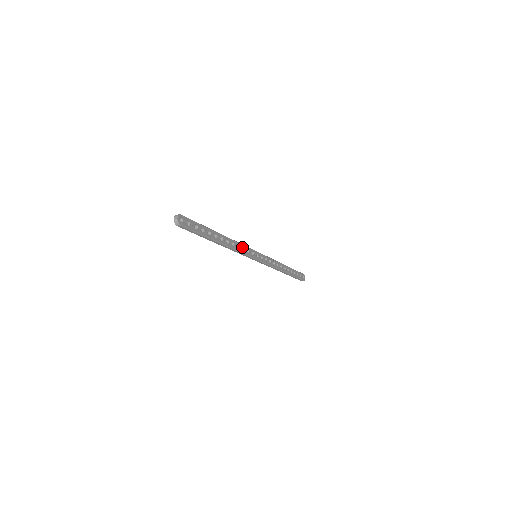
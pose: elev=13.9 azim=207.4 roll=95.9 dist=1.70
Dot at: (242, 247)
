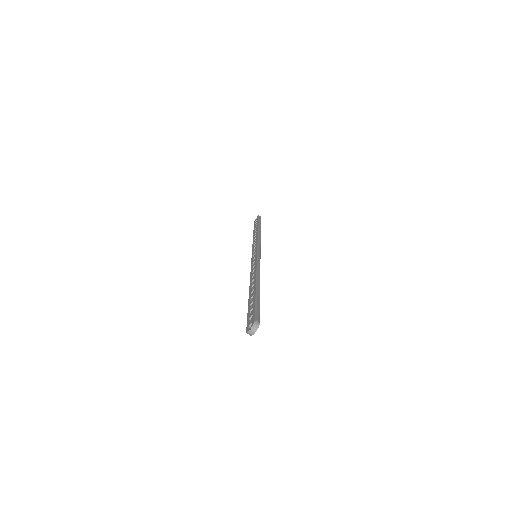
Dot at: occluded
